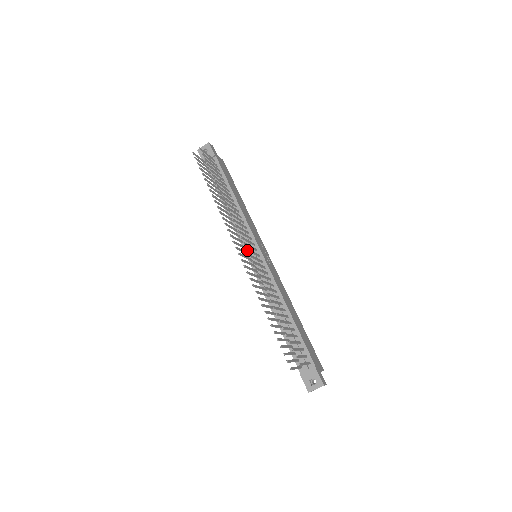
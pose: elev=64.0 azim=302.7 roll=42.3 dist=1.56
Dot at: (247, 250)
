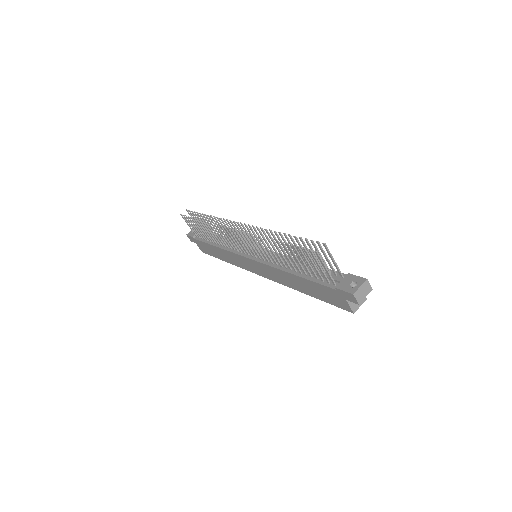
Dot at: (242, 224)
